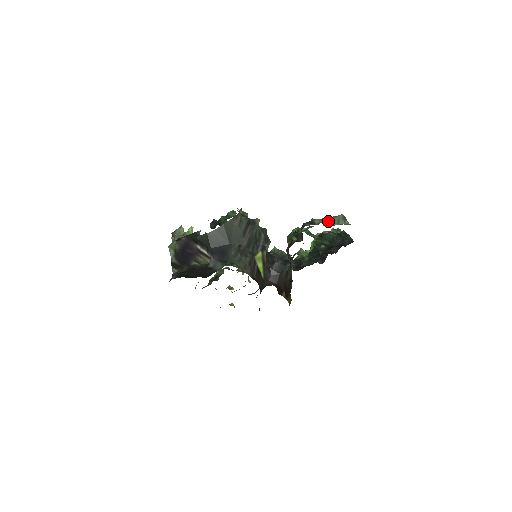
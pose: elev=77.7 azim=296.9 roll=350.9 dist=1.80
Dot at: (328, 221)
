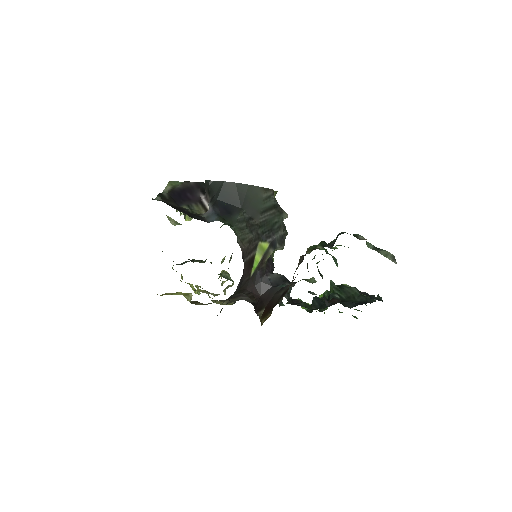
Dot at: (374, 247)
